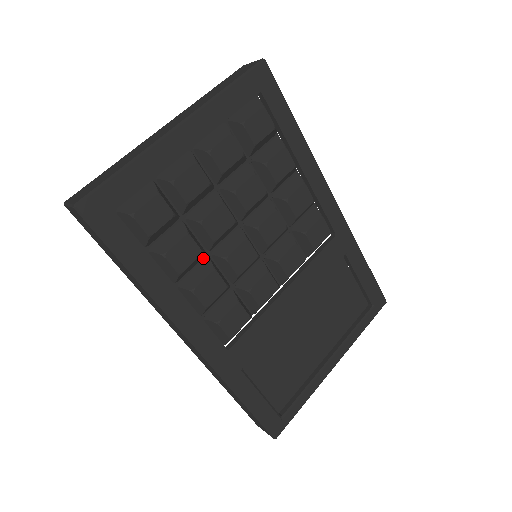
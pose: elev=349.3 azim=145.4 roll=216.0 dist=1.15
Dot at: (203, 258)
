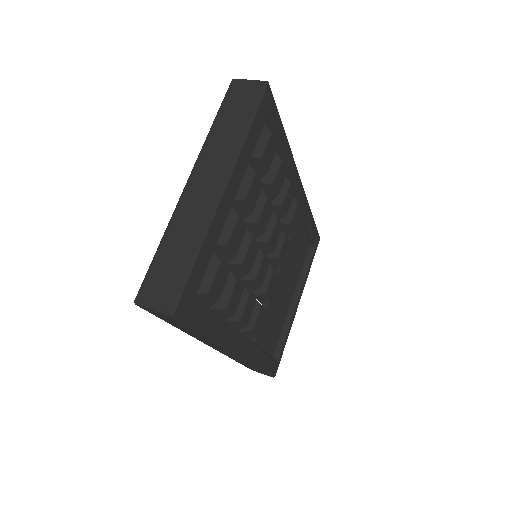
Dot at: occluded
